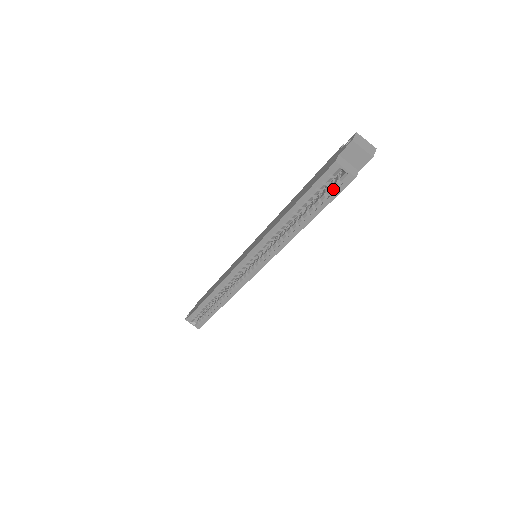
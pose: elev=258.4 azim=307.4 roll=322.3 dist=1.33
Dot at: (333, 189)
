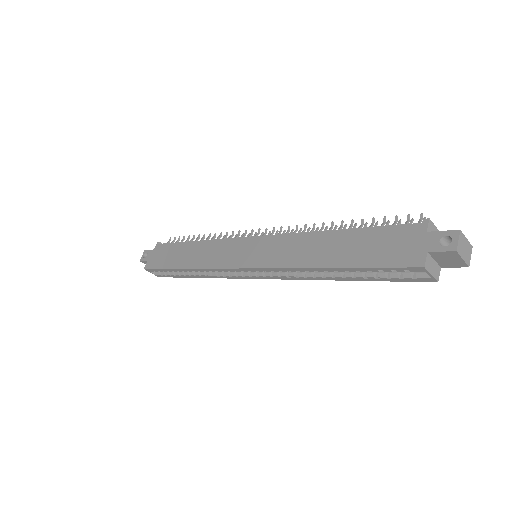
Dot at: (399, 273)
